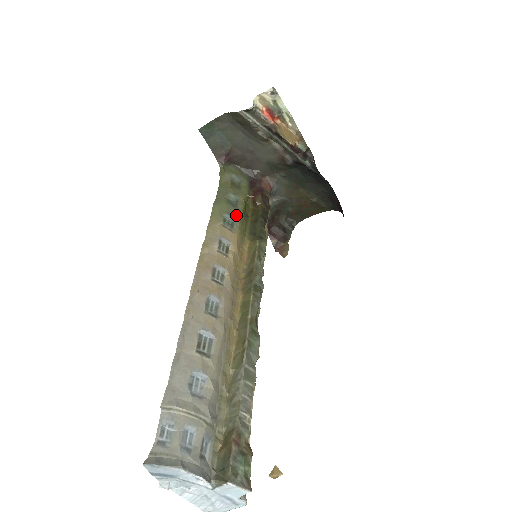
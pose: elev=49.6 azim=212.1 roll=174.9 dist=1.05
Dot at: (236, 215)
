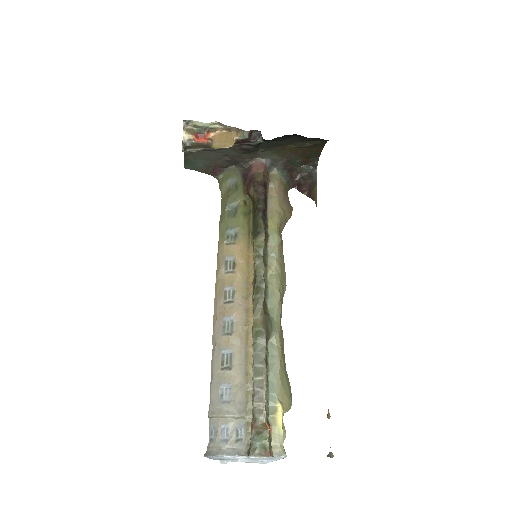
Dot at: (236, 224)
